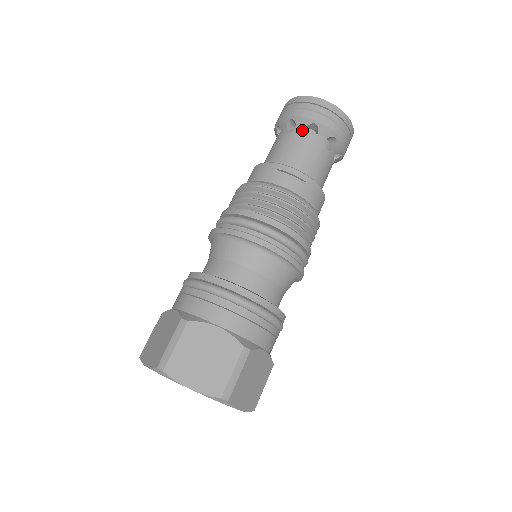
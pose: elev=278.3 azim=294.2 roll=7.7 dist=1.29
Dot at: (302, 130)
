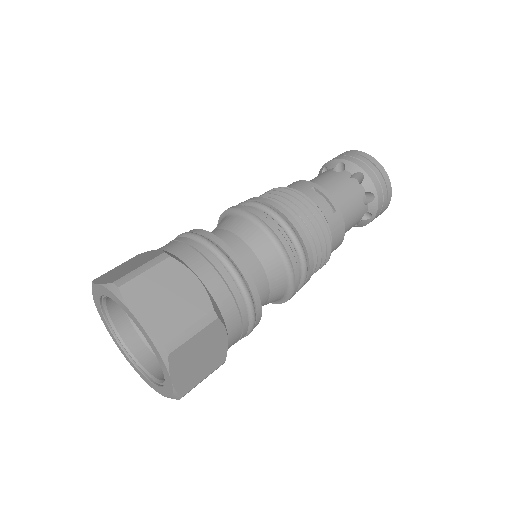
Dot at: (349, 174)
